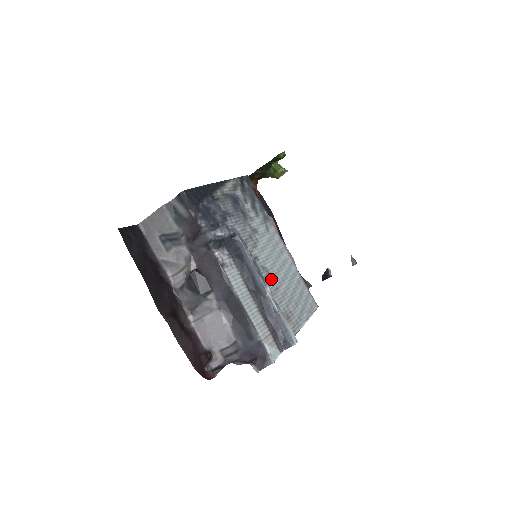
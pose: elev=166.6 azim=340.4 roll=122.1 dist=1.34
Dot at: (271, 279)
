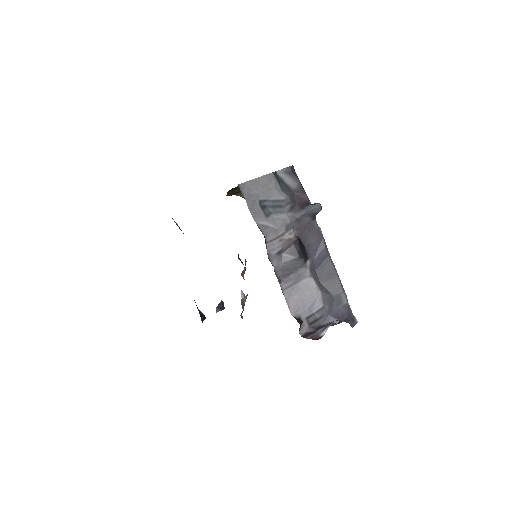
Dot at: occluded
